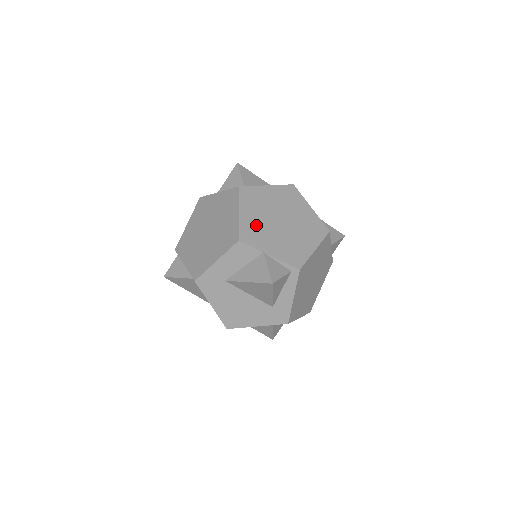
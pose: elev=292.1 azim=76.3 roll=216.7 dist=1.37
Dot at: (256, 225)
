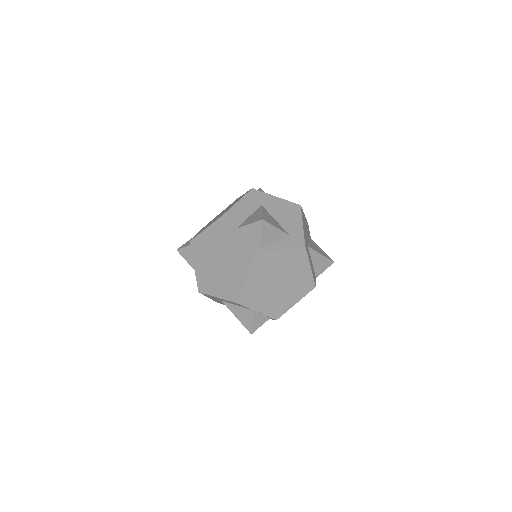
Dot at: (256, 289)
